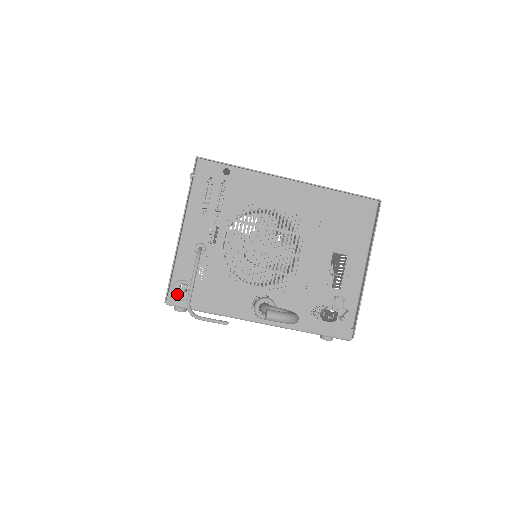
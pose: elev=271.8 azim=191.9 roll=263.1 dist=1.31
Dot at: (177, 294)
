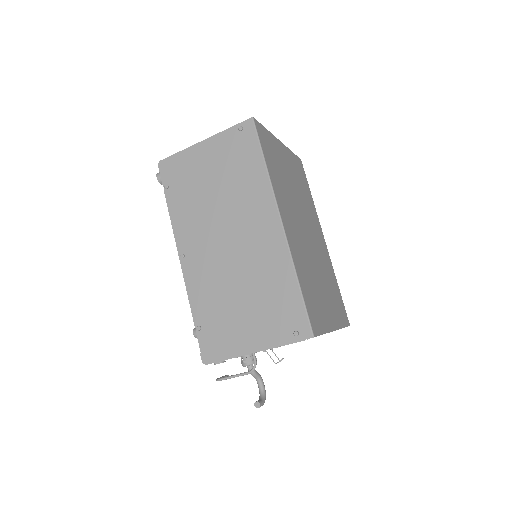
Dot at: occluded
